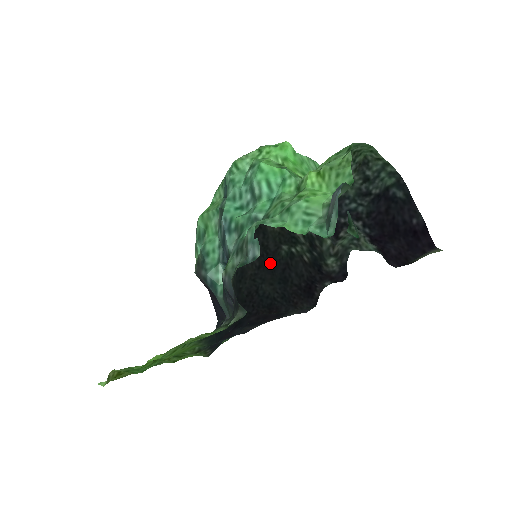
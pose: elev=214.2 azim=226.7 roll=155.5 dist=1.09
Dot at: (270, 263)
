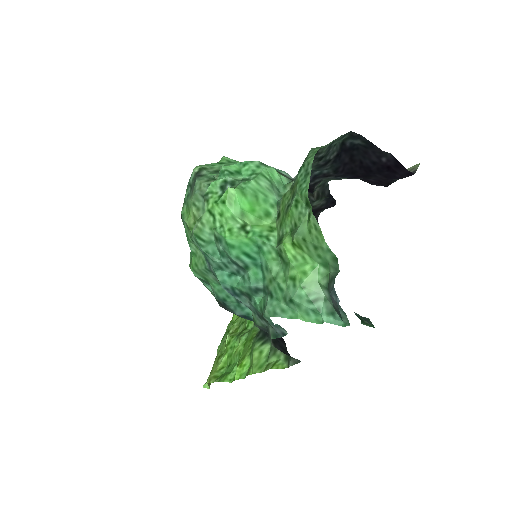
Dot at: occluded
